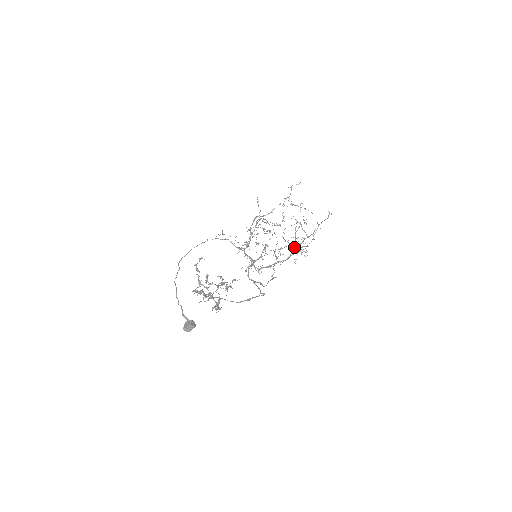
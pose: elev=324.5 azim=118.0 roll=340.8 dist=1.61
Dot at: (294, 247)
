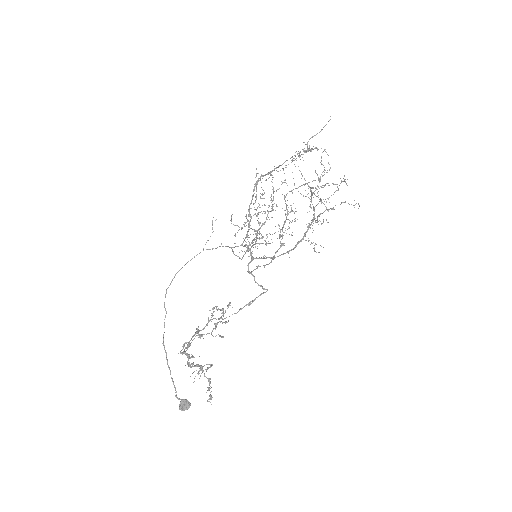
Dot at: (309, 206)
